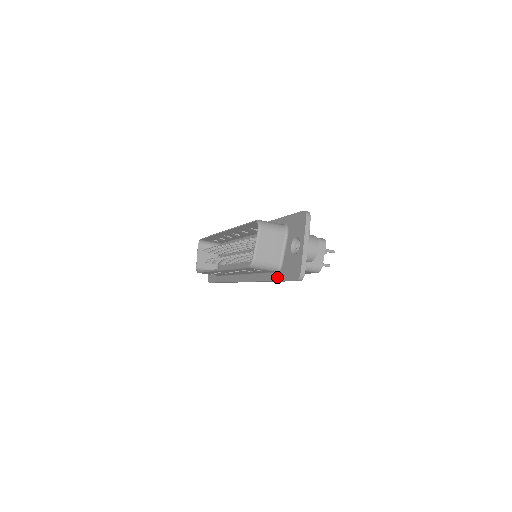
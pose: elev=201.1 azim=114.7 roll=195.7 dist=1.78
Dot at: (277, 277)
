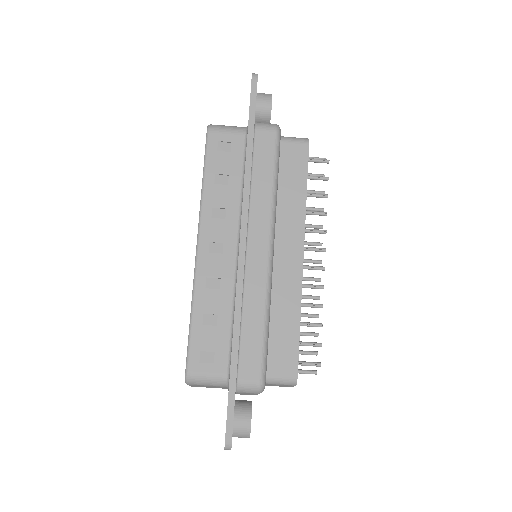
Dot at: (247, 128)
